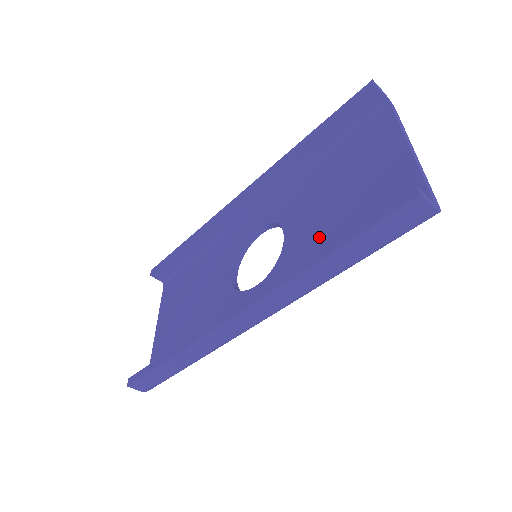
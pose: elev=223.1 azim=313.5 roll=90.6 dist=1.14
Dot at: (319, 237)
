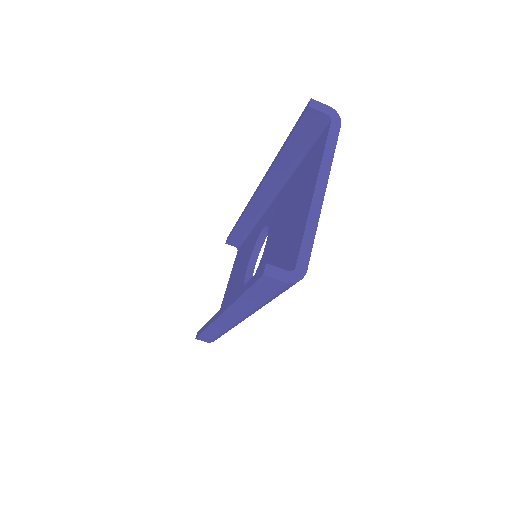
Dot at: (268, 261)
